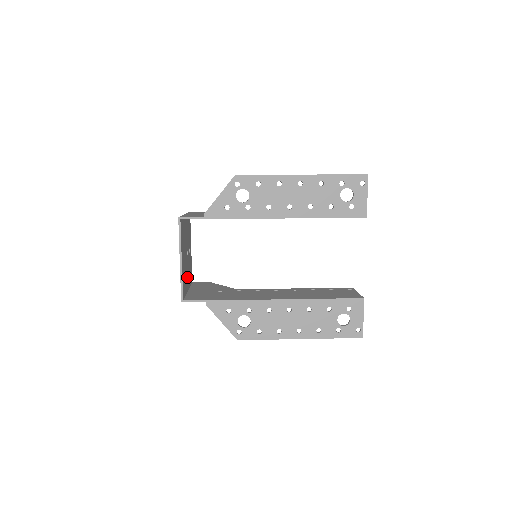
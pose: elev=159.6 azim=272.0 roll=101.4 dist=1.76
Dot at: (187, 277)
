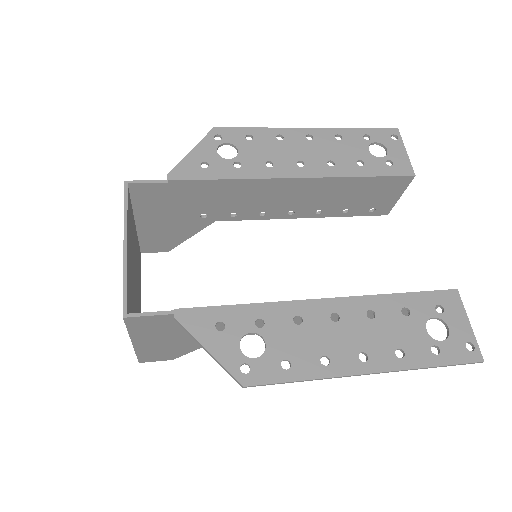
Dot at: occluded
